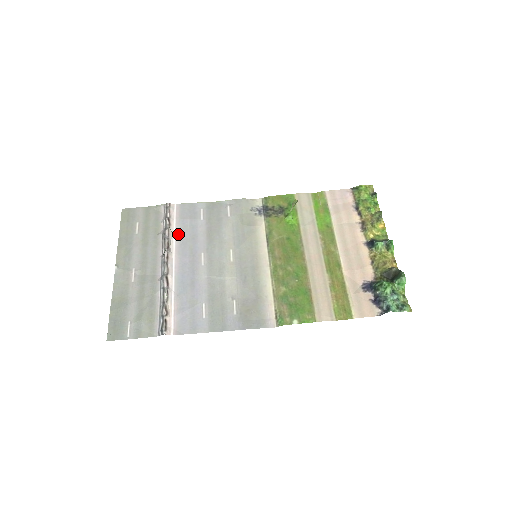
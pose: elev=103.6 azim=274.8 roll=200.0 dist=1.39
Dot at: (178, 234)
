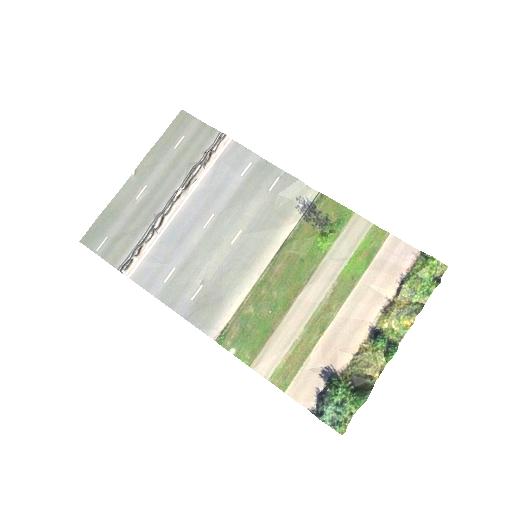
Dot at: (208, 177)
